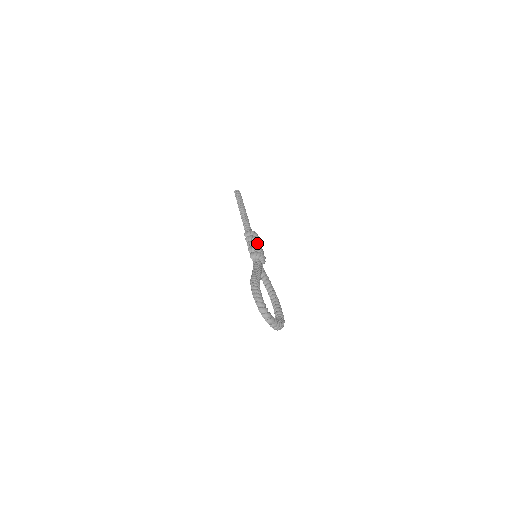
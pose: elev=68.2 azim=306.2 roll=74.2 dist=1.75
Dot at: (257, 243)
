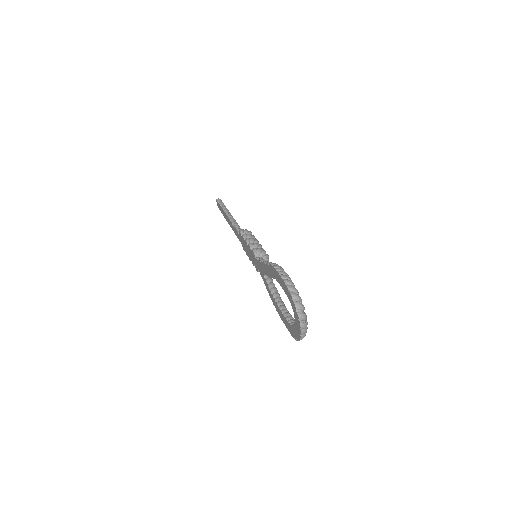
Dot at: (258, 243)
